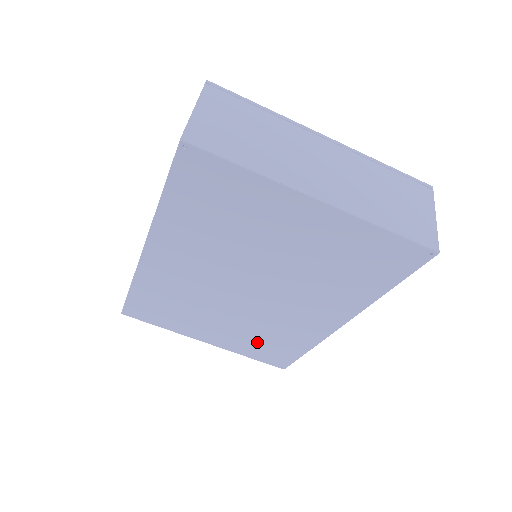
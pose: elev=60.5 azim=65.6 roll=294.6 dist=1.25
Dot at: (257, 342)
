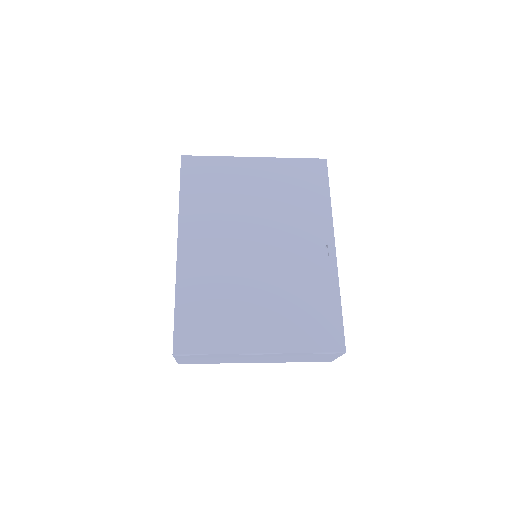
Dot at: occluded
